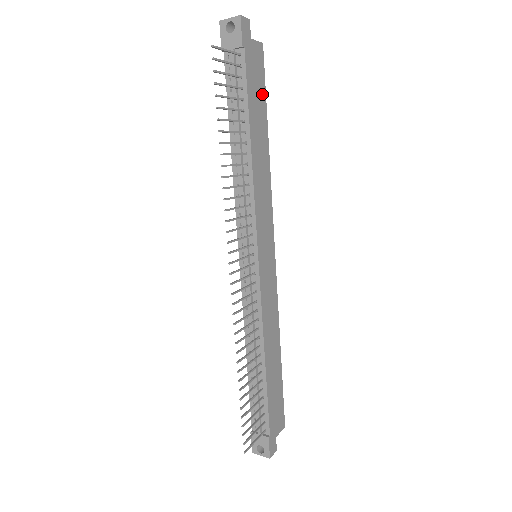
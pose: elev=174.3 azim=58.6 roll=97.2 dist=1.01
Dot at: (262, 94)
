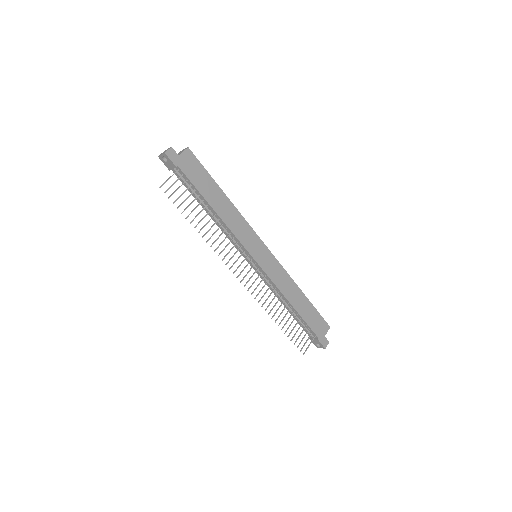
Dot at: (205, 175)
